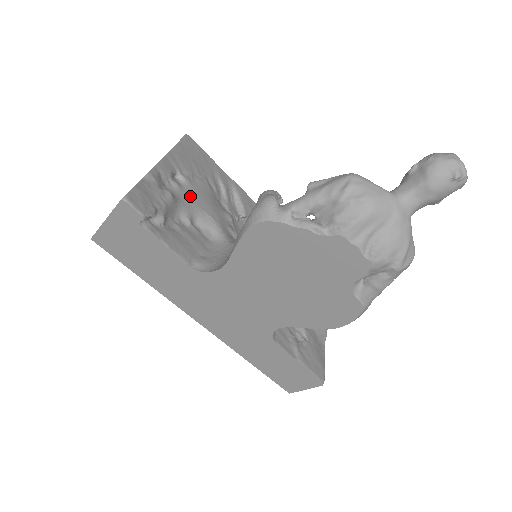
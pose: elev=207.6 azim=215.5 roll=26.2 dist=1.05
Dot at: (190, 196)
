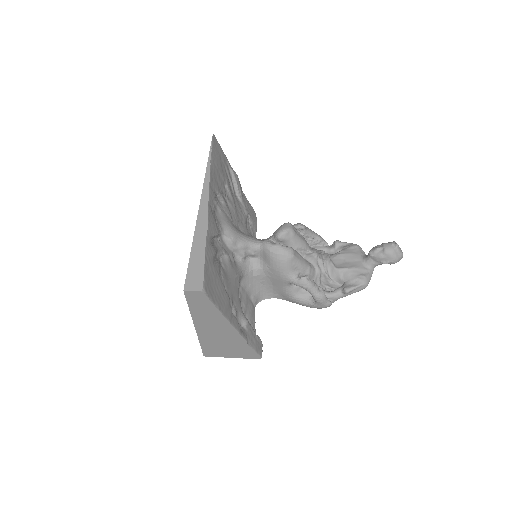
Dot at: (236, 300)
